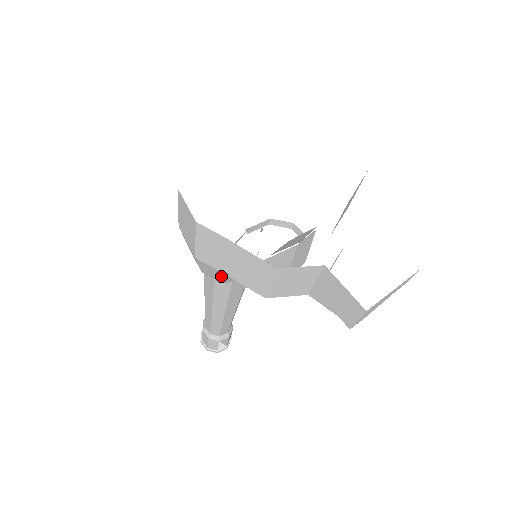
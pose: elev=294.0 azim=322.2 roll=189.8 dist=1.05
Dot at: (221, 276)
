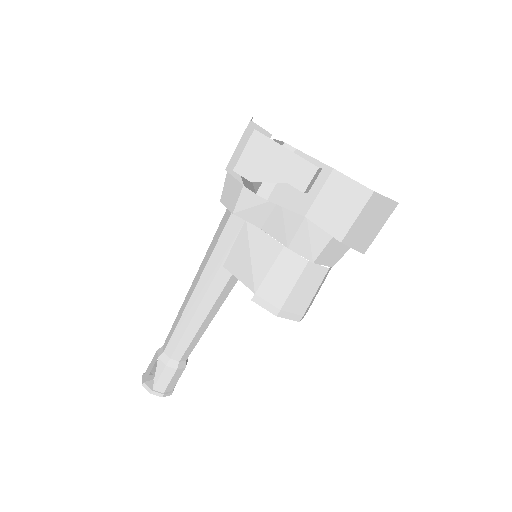
Dot at: (226, 179)
